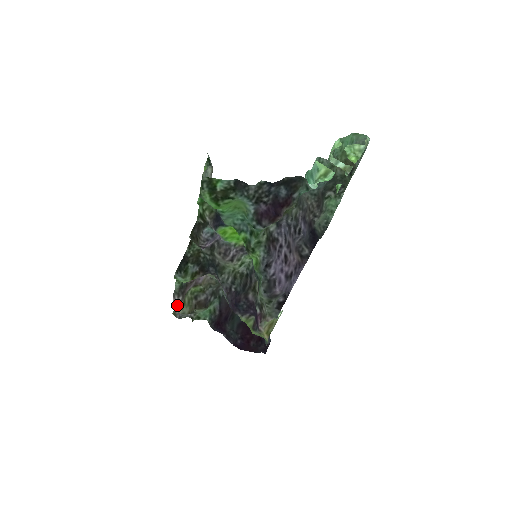
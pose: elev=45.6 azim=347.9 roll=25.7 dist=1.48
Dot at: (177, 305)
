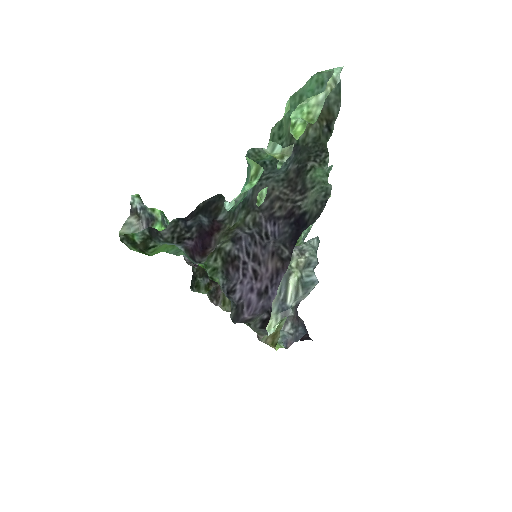
Dot at: (219, 306)
